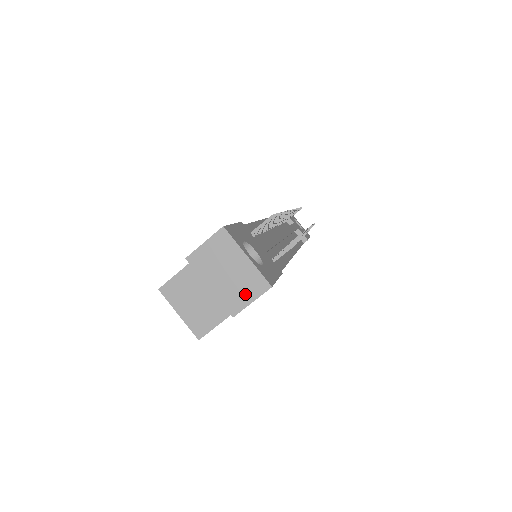
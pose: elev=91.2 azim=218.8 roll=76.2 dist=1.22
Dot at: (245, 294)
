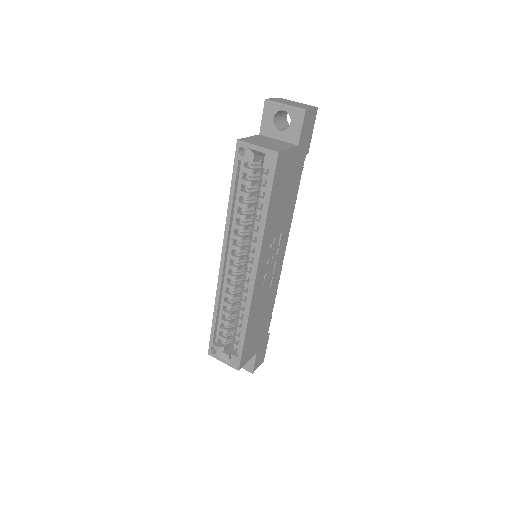
Dot at: (306, 107)
